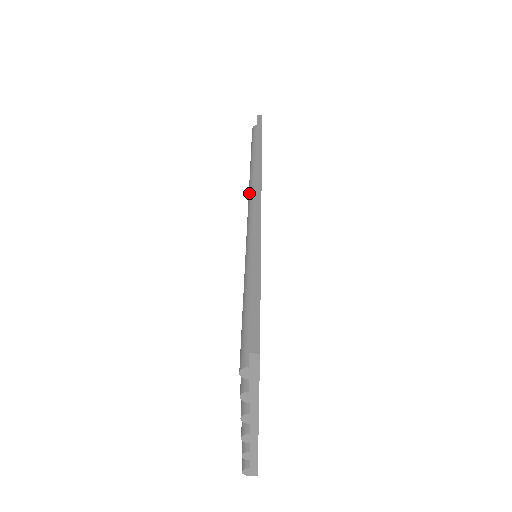
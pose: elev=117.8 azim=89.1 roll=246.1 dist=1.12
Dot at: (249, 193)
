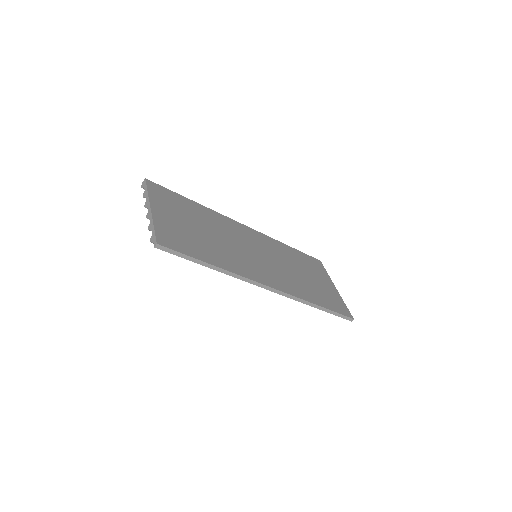
Dot at: occluded
